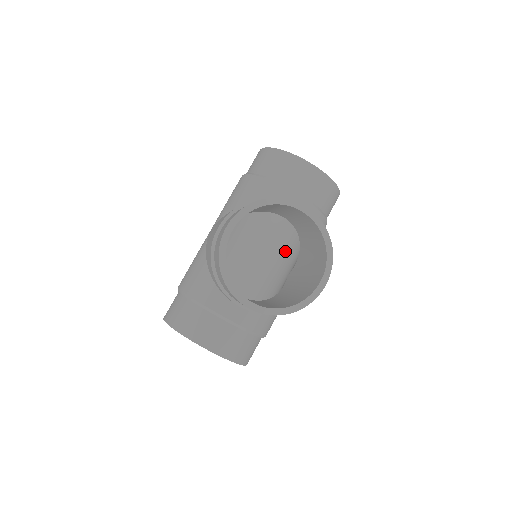
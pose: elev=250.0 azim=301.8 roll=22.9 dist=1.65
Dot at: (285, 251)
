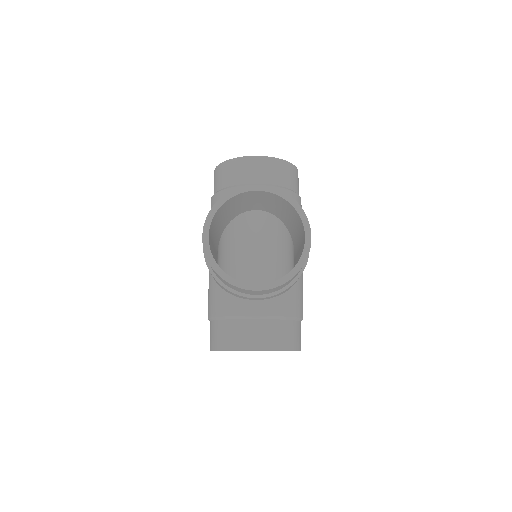
Dot at: (284, 242)
